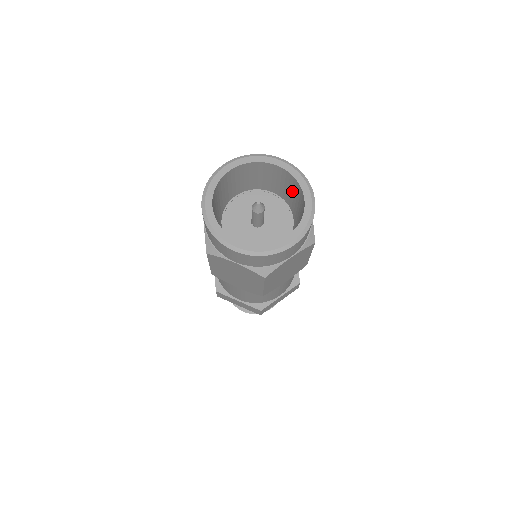
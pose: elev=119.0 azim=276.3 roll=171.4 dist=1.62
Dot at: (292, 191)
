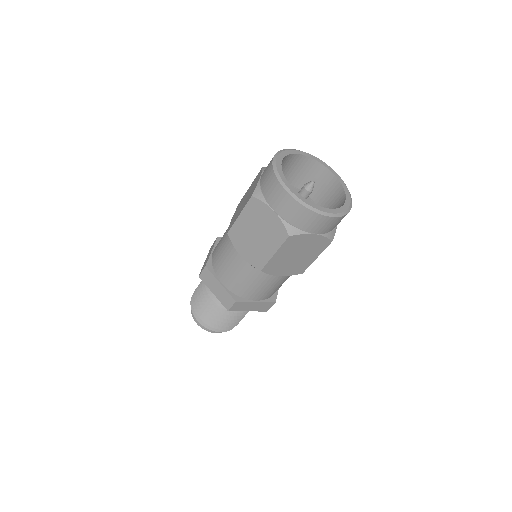
Dot at: (306, 176)
